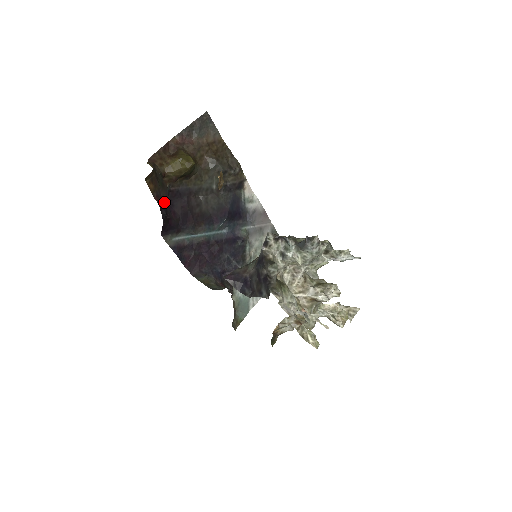
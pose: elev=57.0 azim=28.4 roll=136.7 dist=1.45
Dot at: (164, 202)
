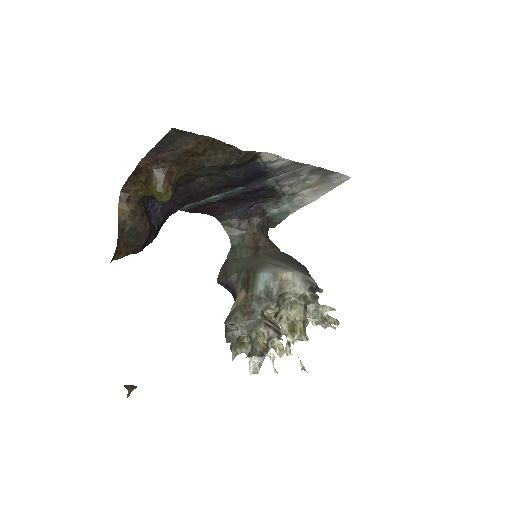
Dot at: (146, 240)
